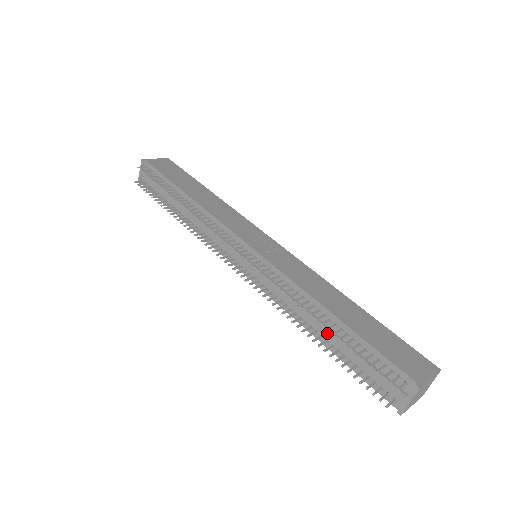
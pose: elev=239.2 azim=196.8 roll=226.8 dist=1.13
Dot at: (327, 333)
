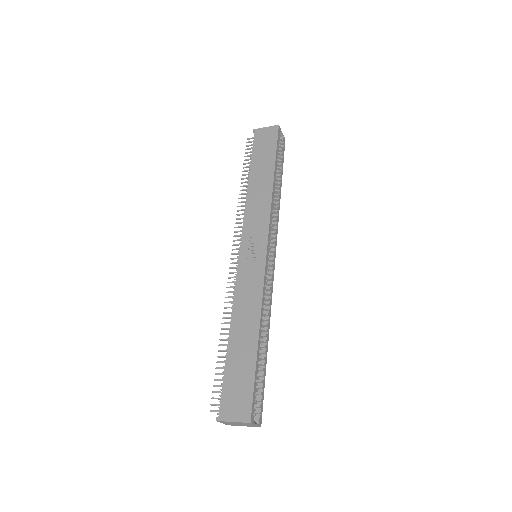
Dot at: occluded
